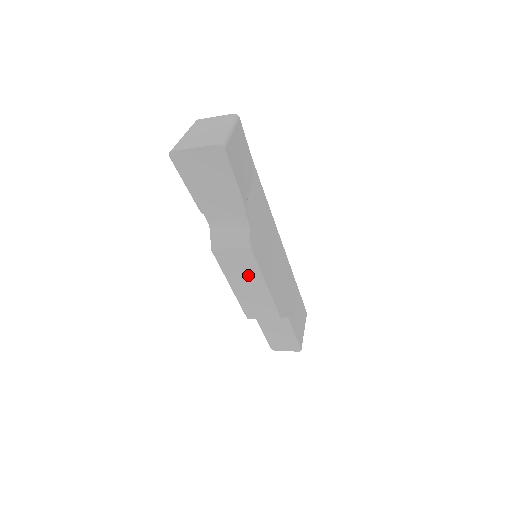
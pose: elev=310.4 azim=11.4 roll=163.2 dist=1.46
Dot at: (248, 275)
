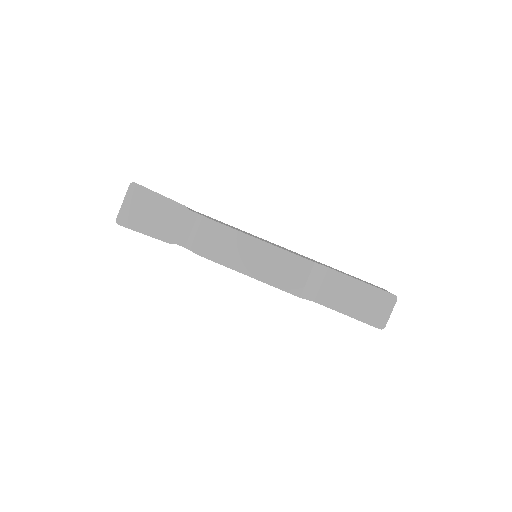
Dot at: (241, 247)
